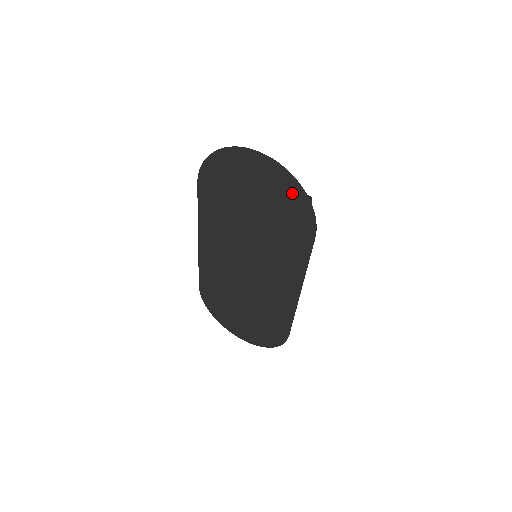
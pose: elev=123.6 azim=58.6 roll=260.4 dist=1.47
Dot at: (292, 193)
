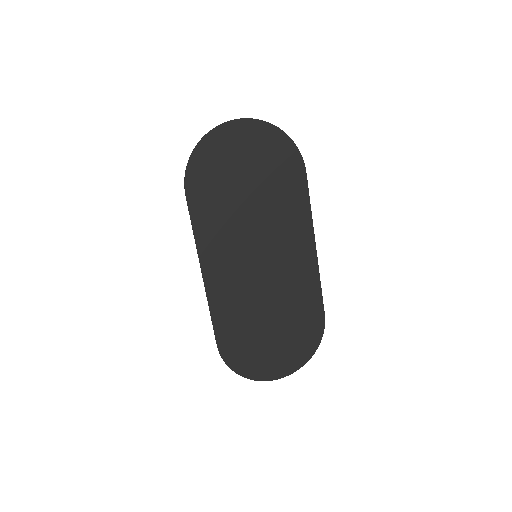
Dot at: (274, 140)
